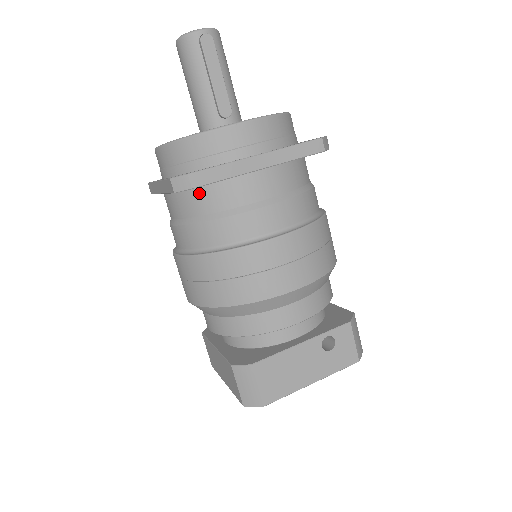
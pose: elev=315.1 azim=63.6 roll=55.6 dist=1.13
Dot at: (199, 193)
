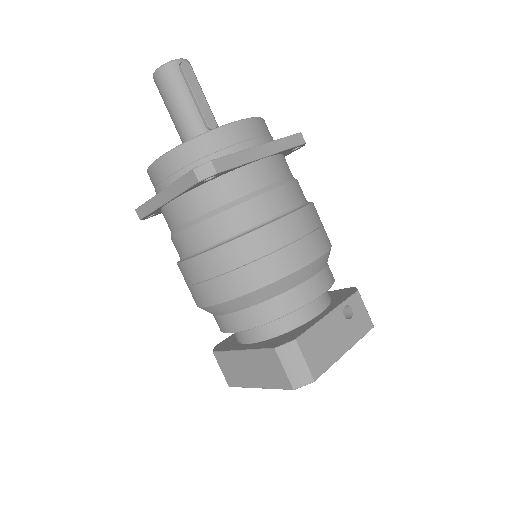
Dot at: (214, 186)
